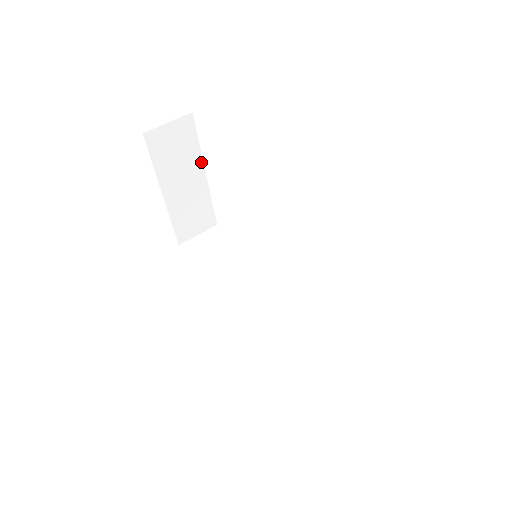
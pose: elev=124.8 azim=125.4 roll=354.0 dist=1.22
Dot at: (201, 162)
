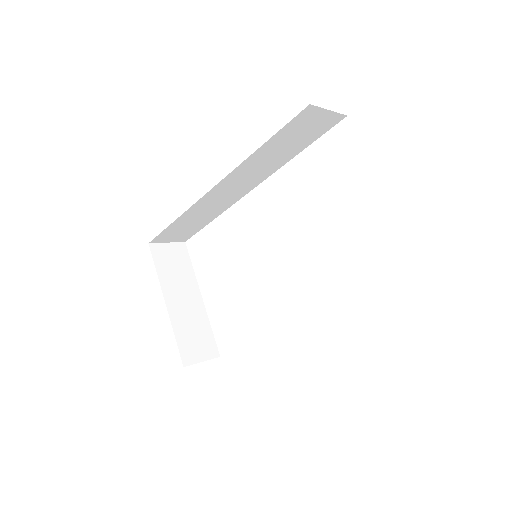
Dot at: (196, 284)
